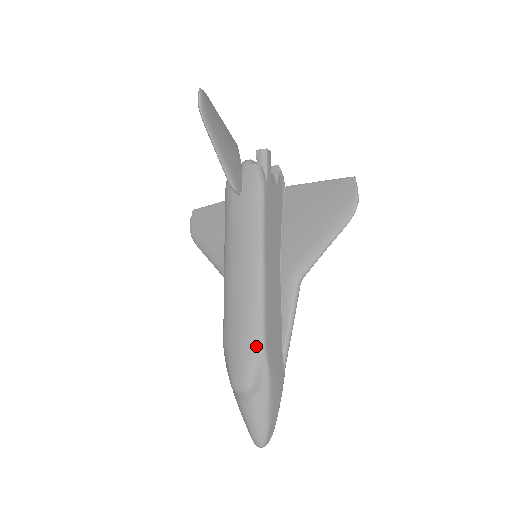
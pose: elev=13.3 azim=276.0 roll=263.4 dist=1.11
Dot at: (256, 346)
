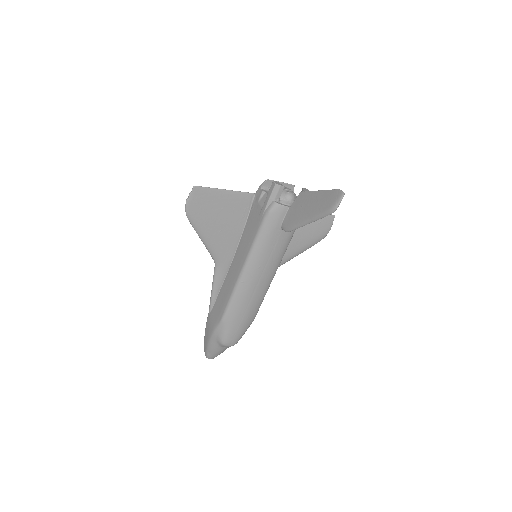
Dot at: (250, 324)
